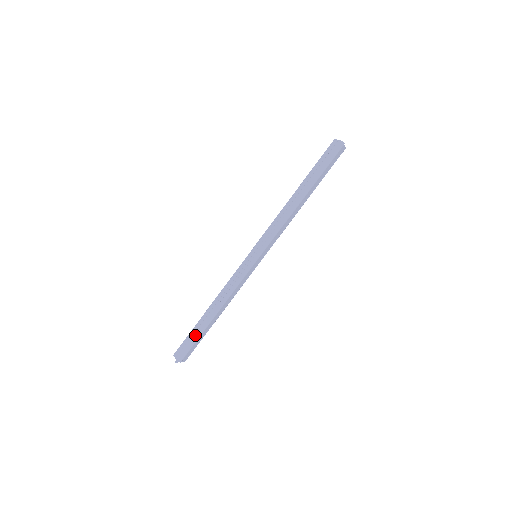
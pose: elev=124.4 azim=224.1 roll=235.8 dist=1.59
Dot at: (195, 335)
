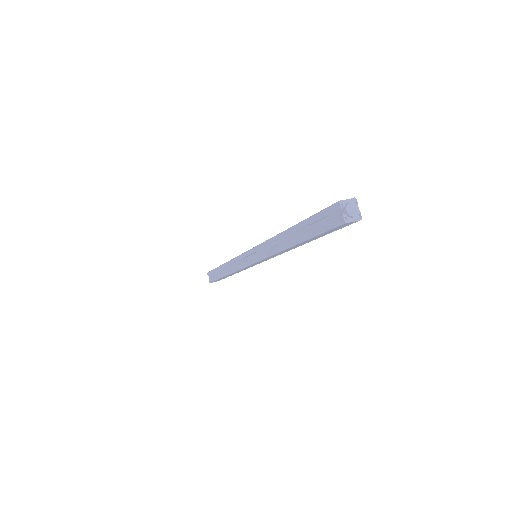
Dot at: (216, 275)
